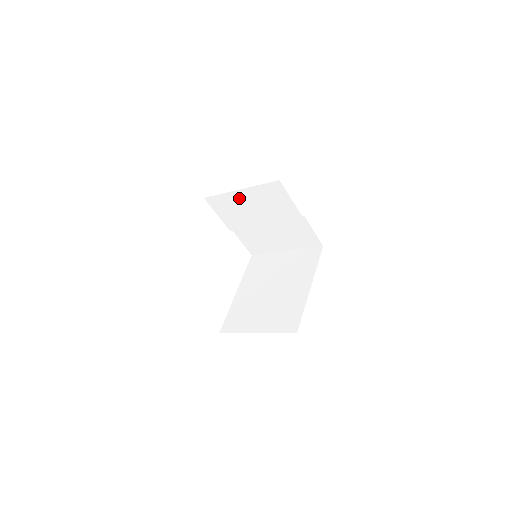
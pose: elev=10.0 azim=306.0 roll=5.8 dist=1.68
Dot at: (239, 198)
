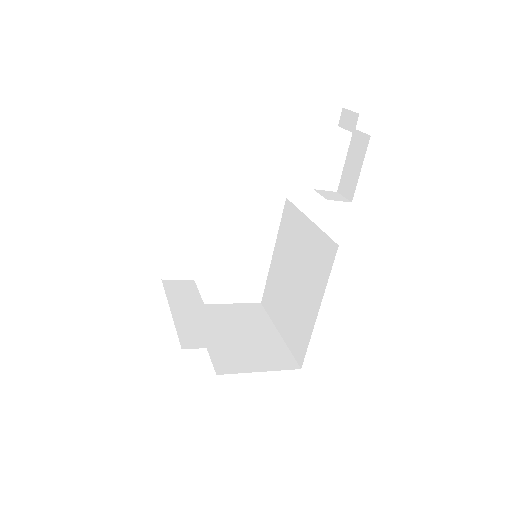
Dot at: occluded
